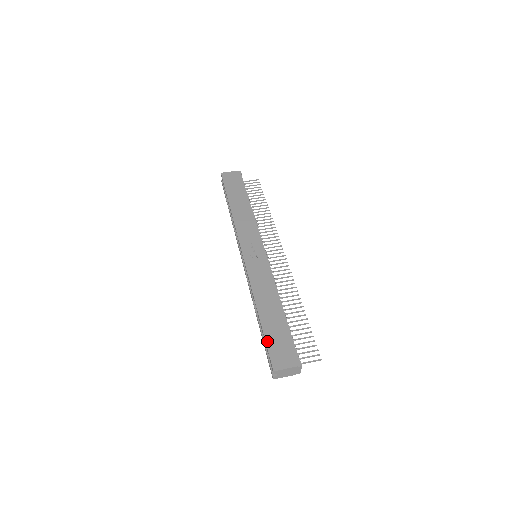
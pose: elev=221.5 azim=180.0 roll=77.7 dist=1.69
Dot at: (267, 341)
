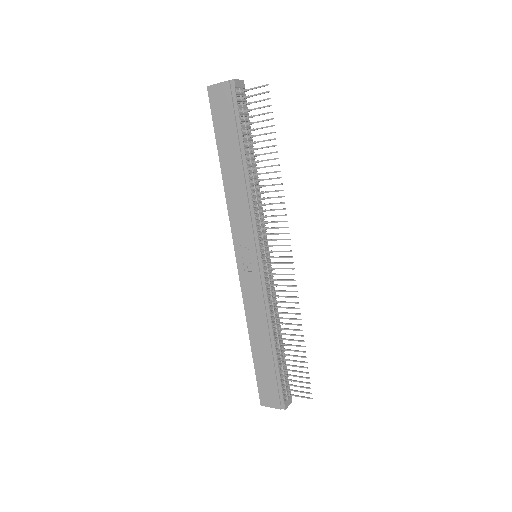
Dot at: (257, 376)
